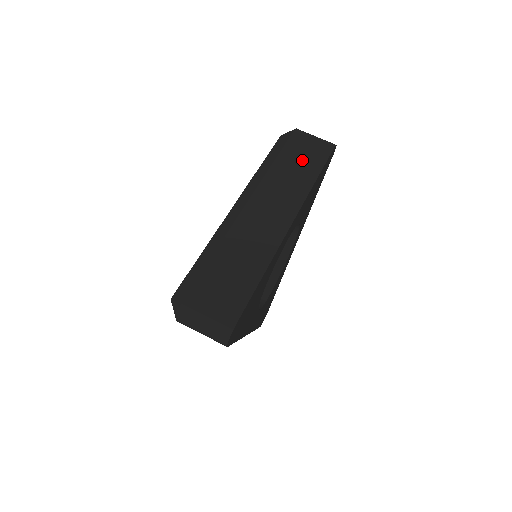
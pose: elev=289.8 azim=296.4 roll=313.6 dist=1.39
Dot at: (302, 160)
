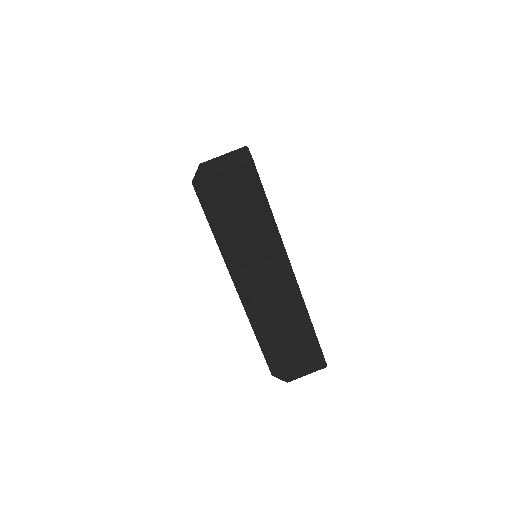
Dot at: (244, 207)
